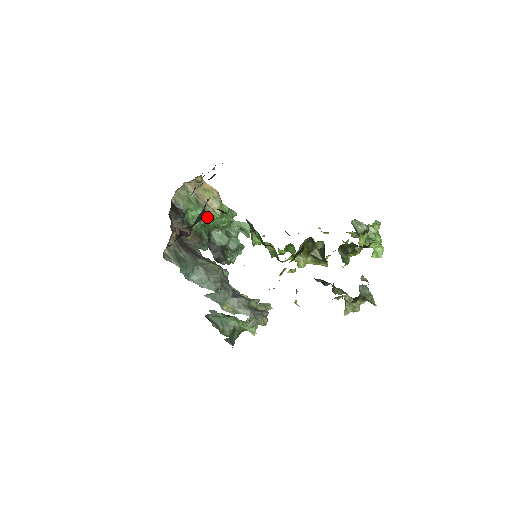
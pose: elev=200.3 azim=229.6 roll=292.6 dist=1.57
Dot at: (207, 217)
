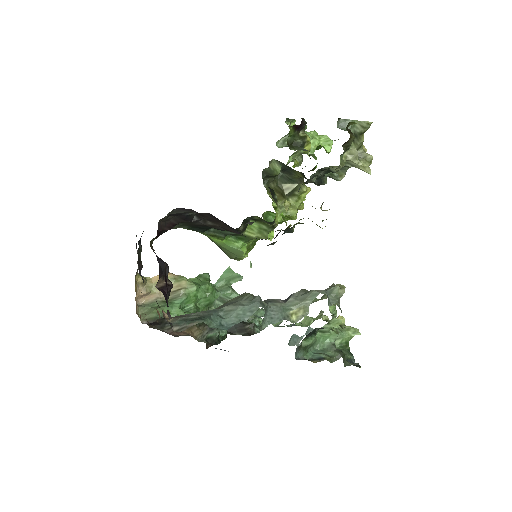
Dot at: (188, 302)
